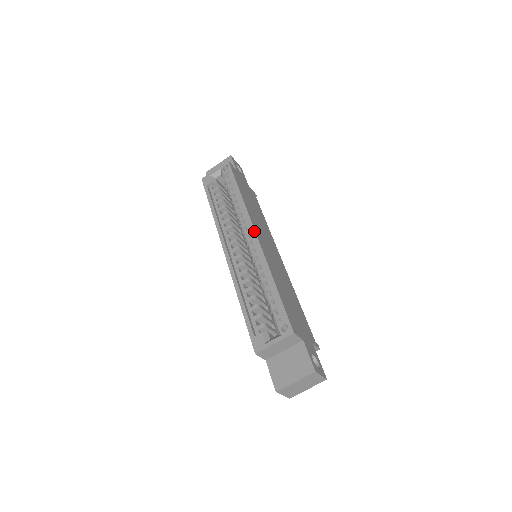
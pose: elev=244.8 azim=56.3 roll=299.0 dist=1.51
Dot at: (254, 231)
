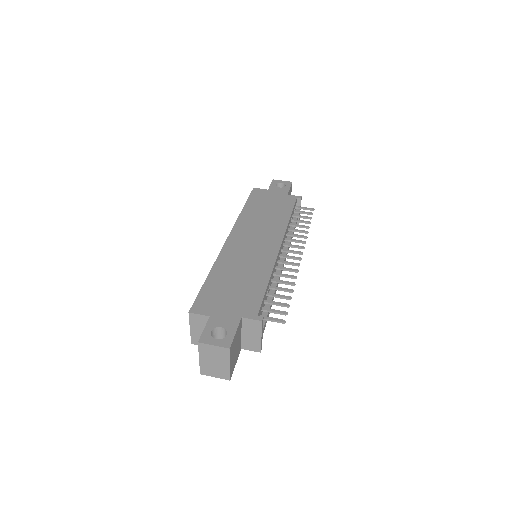
Dot at: (228, 237)
